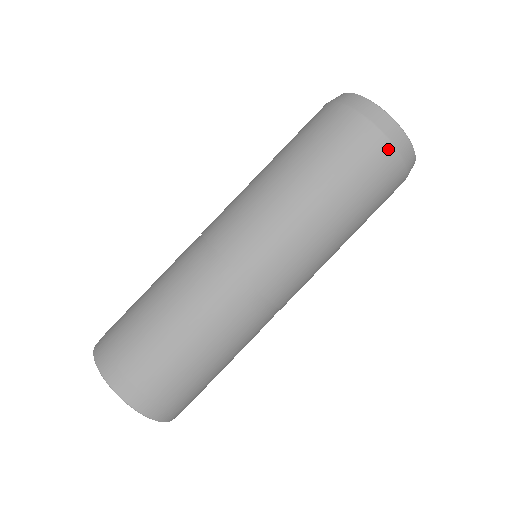
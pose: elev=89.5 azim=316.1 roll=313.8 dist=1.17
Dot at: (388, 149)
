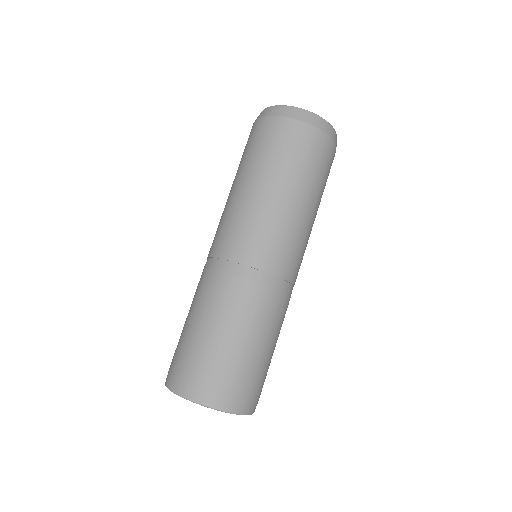
Dot at: (284, 122)
